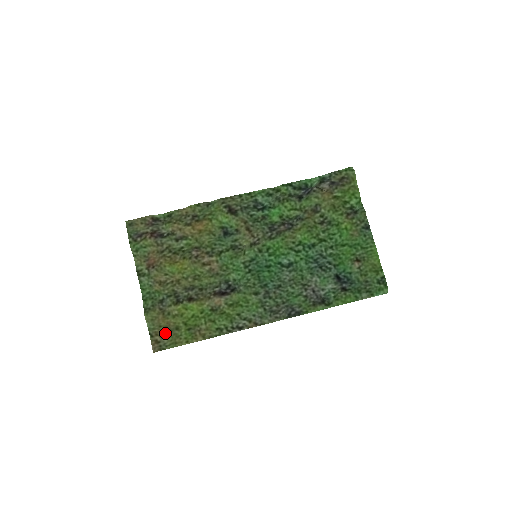
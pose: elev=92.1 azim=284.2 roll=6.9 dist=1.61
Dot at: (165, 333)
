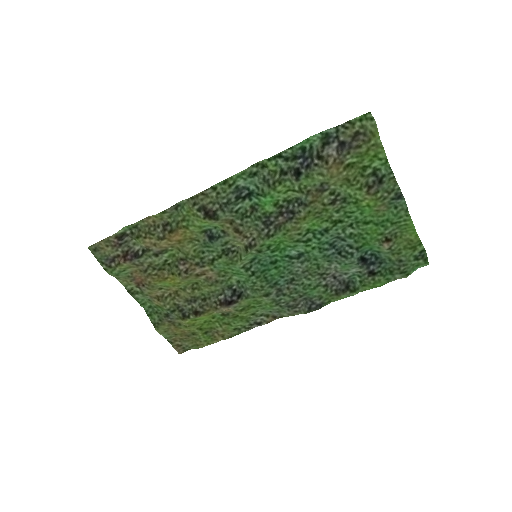
Dot at: (183, 339)
